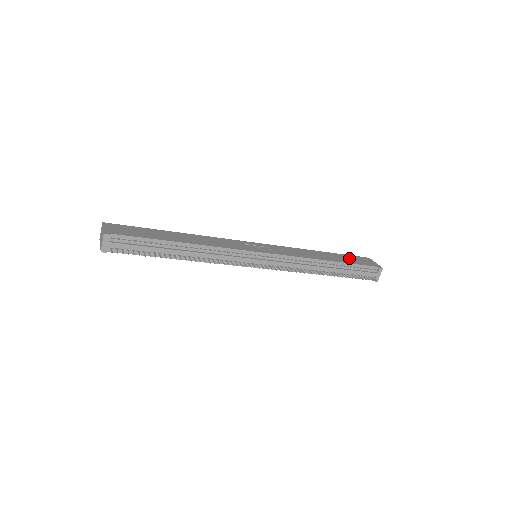
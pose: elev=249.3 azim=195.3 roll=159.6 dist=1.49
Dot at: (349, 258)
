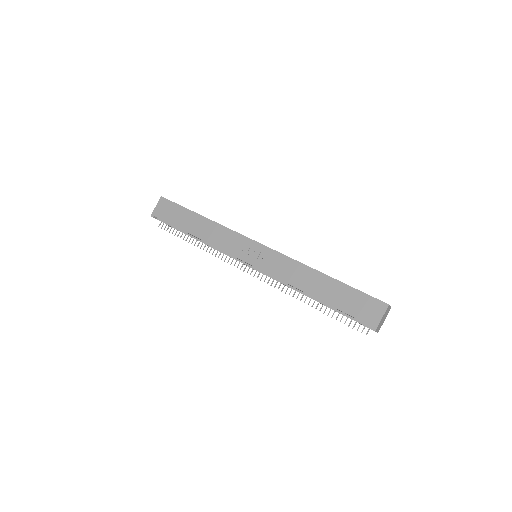
Dot at: (349, 297)
